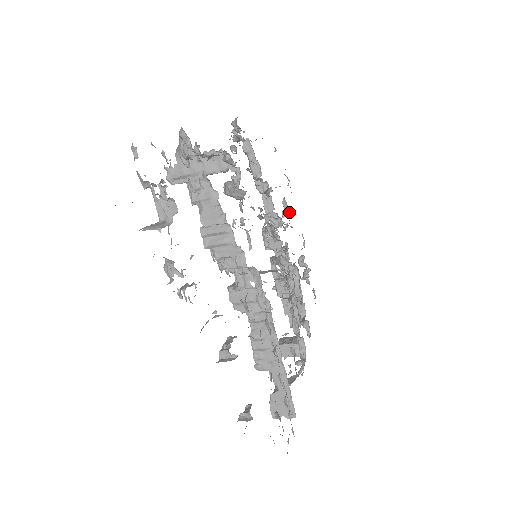
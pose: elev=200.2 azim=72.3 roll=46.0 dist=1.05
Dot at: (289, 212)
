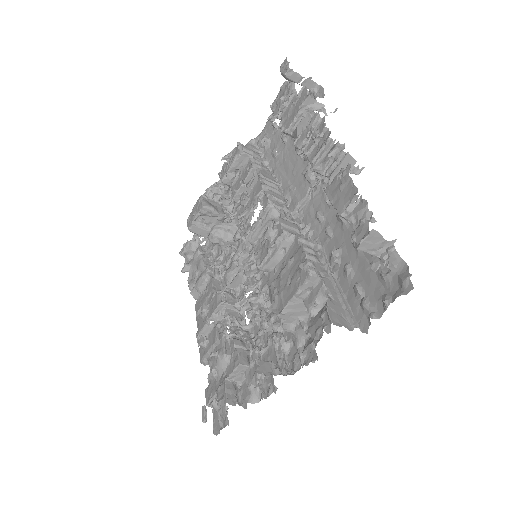
Dot at: occluded
